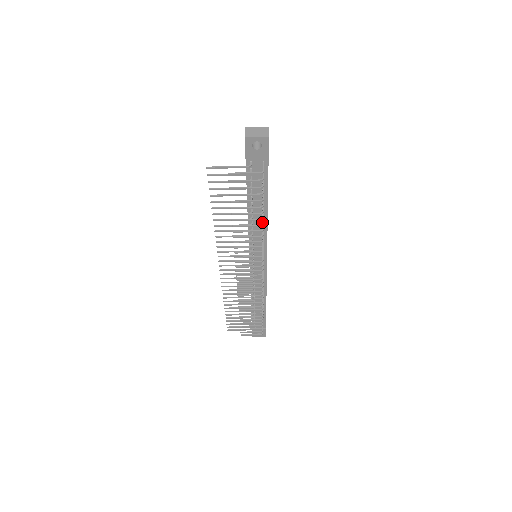
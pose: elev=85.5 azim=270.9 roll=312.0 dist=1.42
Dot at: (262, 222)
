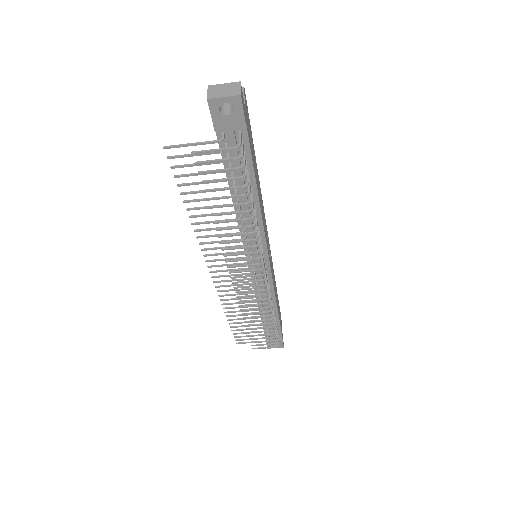
Dot at: occluded
